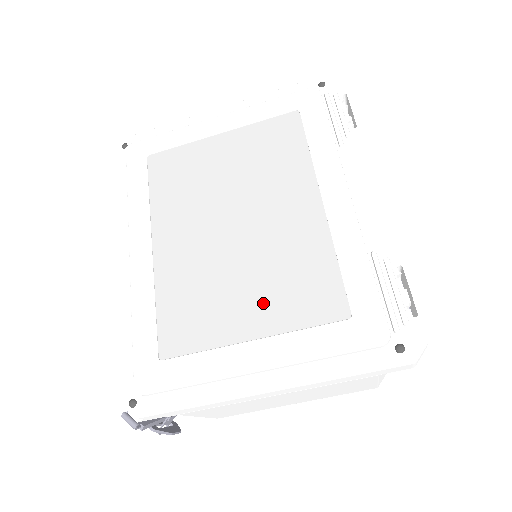
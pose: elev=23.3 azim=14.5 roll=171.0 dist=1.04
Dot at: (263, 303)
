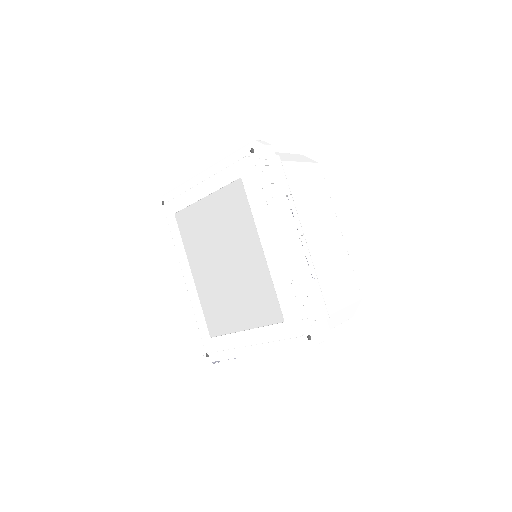
Dot at: (246, 311)
